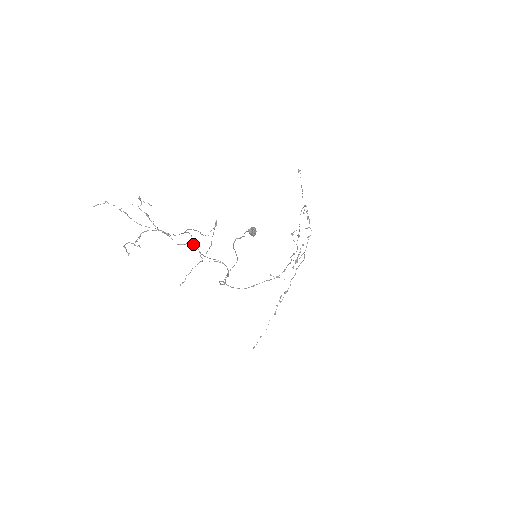
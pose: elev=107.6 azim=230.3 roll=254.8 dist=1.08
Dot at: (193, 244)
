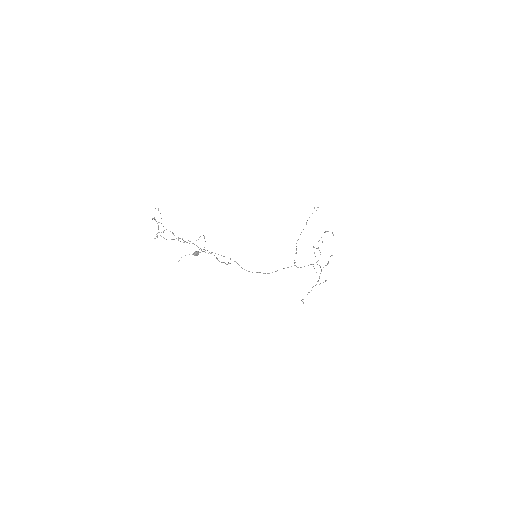
Dot at: (189, 243)
